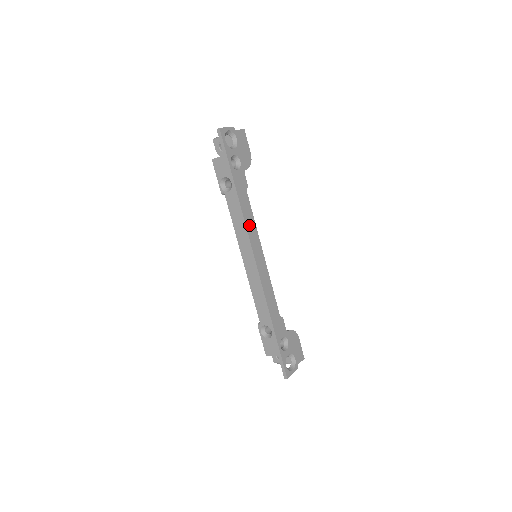
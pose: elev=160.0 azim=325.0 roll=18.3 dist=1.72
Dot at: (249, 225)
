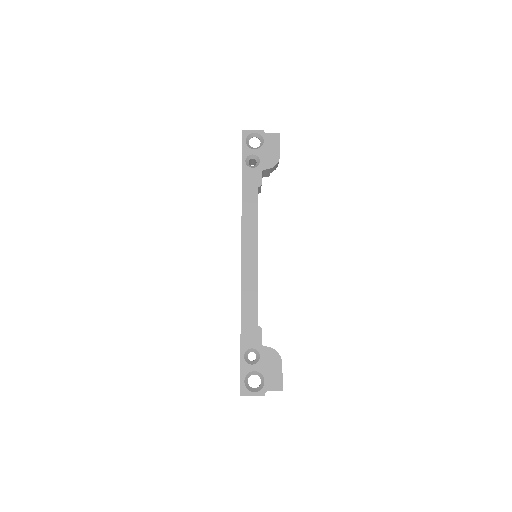
Dot at: (247, 220)
